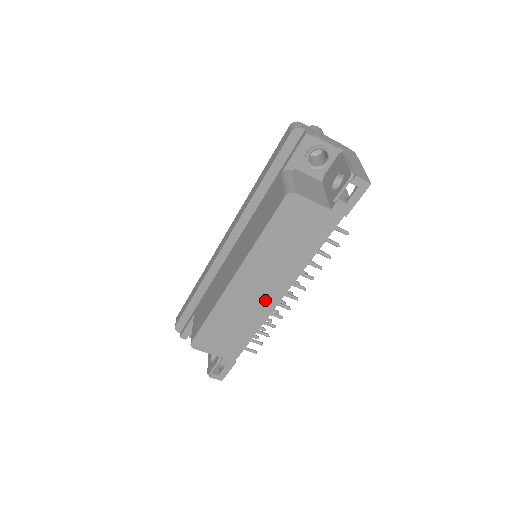
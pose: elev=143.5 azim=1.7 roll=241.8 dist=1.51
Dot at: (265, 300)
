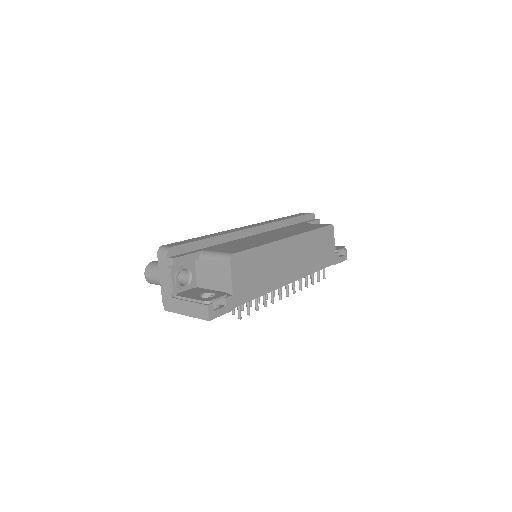
Dot at: (287, 273)
